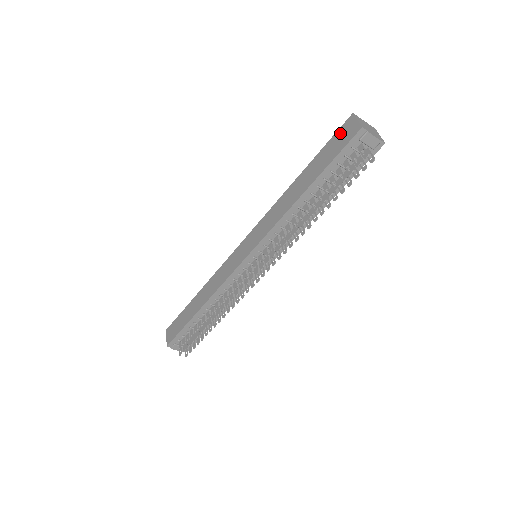
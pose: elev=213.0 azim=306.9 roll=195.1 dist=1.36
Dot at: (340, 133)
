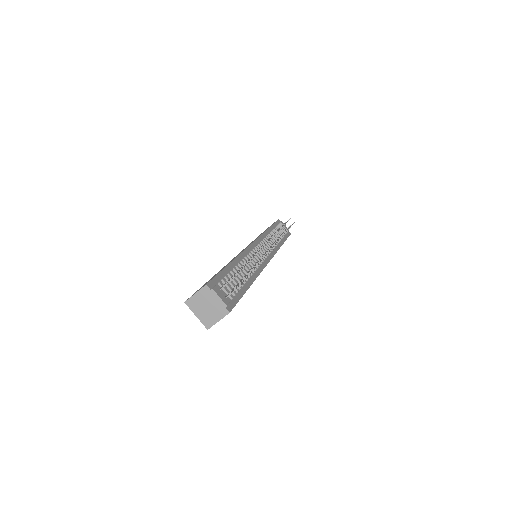
Dot at: occluded
